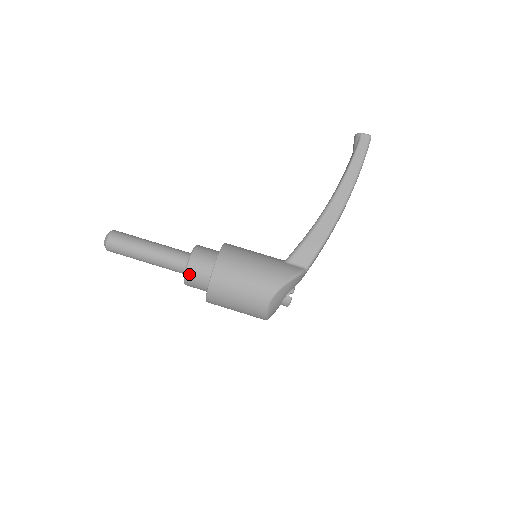
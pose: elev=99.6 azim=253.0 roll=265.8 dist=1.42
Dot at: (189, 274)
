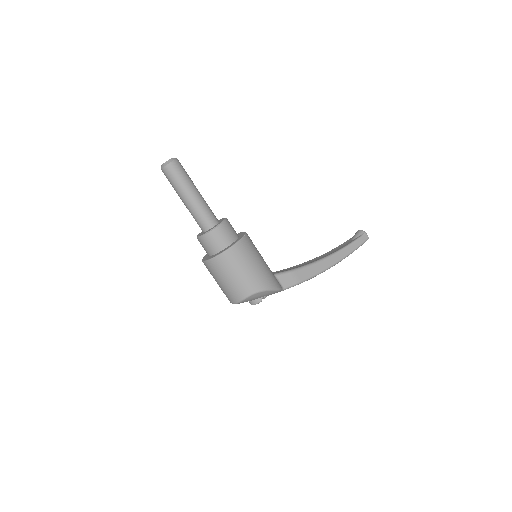
Dot at: (212, 234)
